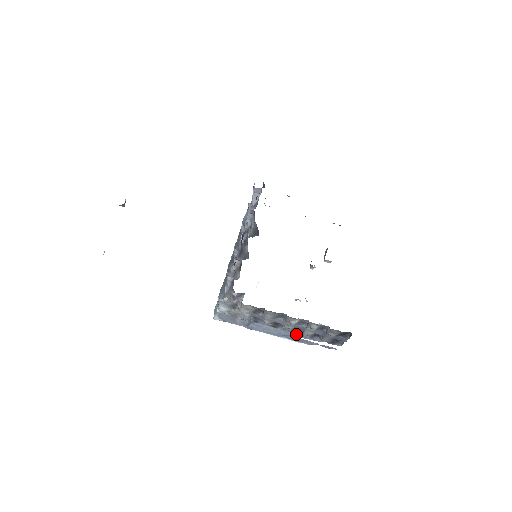
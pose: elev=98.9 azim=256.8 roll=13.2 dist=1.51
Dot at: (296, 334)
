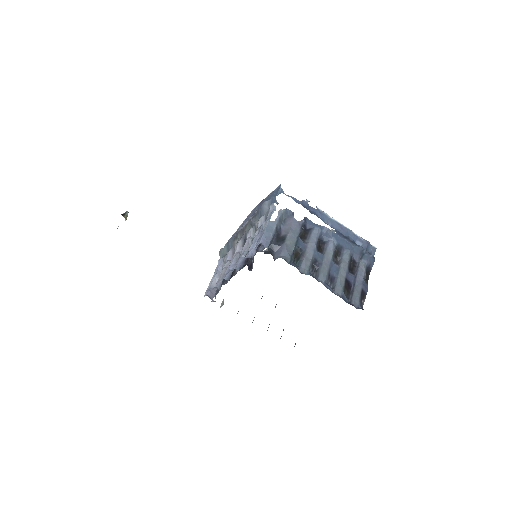
Dot at: occluded
